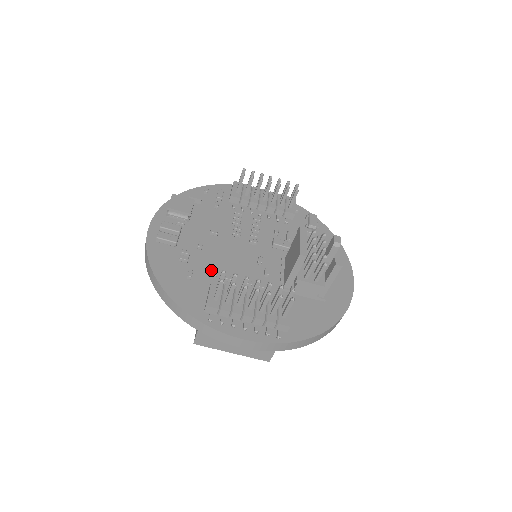
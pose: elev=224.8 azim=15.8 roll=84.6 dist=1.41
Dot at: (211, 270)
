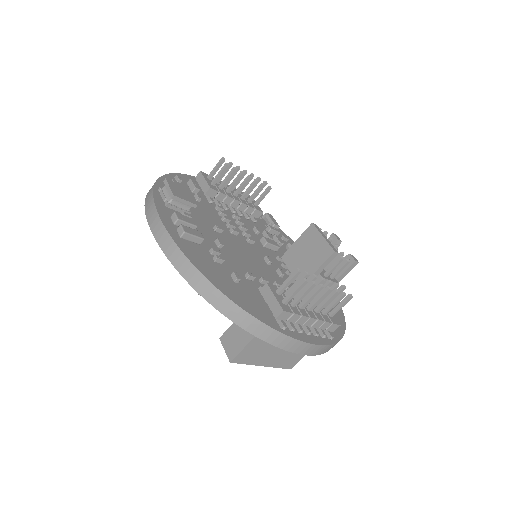
Dot at: (244, 272)
